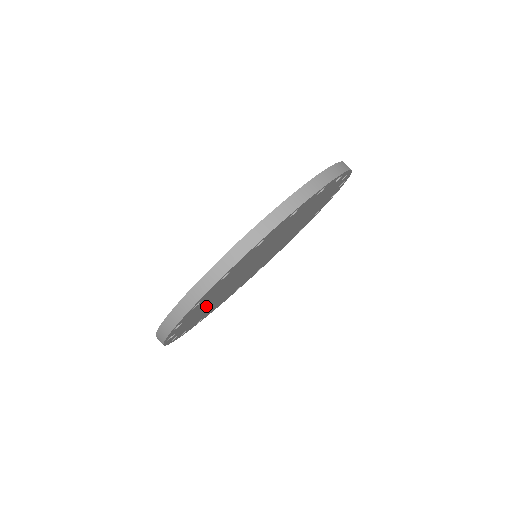
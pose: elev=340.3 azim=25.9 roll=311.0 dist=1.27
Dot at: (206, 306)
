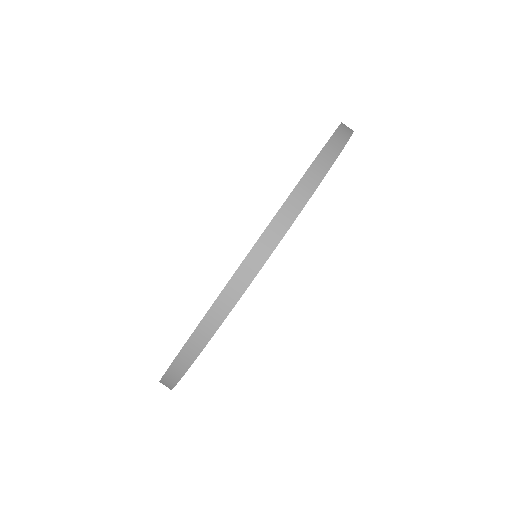
Dot at: occluded
